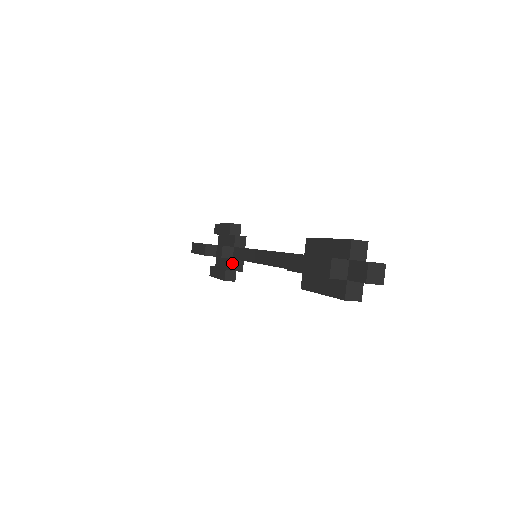
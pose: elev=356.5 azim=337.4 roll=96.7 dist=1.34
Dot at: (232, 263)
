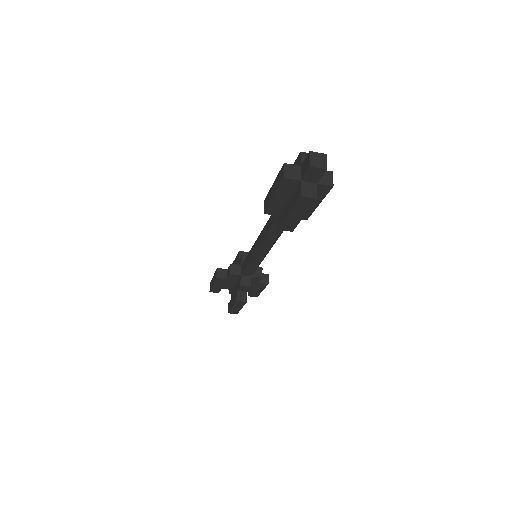
Dot at: (240, 279)
